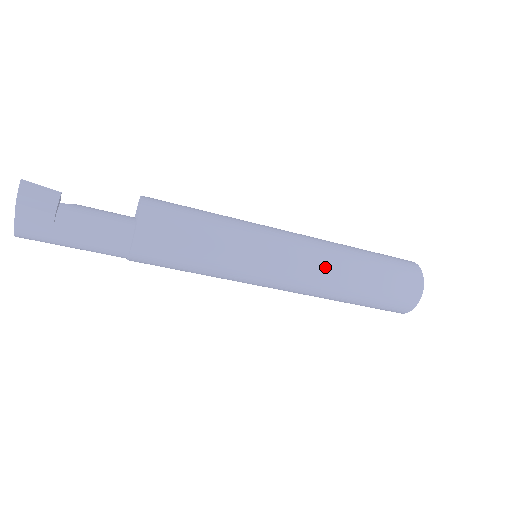
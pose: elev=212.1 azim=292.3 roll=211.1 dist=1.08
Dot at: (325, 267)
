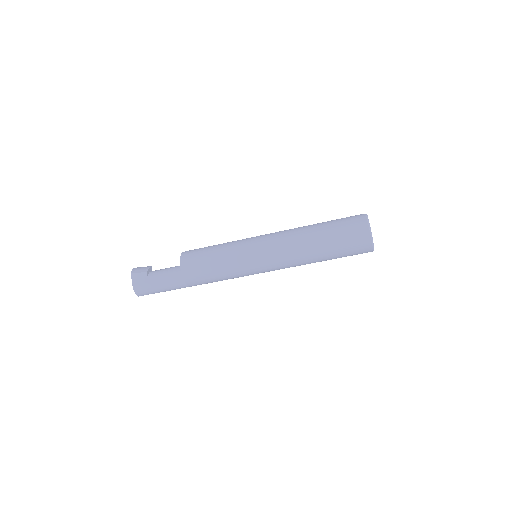
Dot at: (289, 236)
